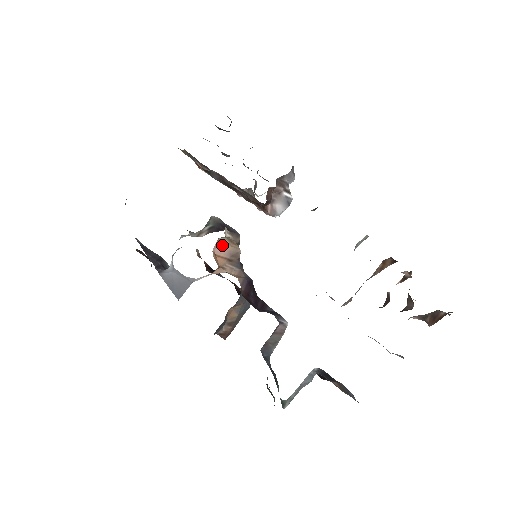
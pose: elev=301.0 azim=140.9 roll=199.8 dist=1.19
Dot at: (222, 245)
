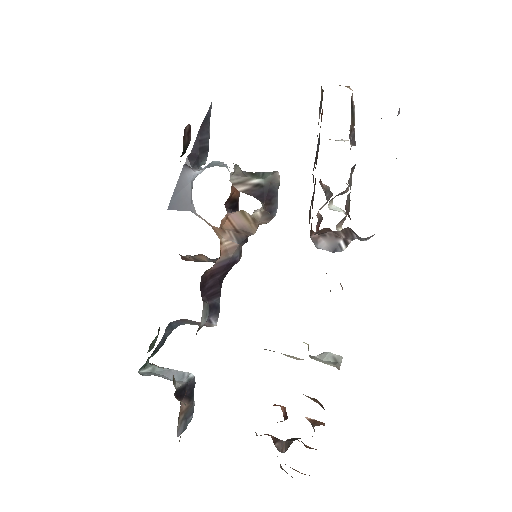
Dot at: (242, 217)
